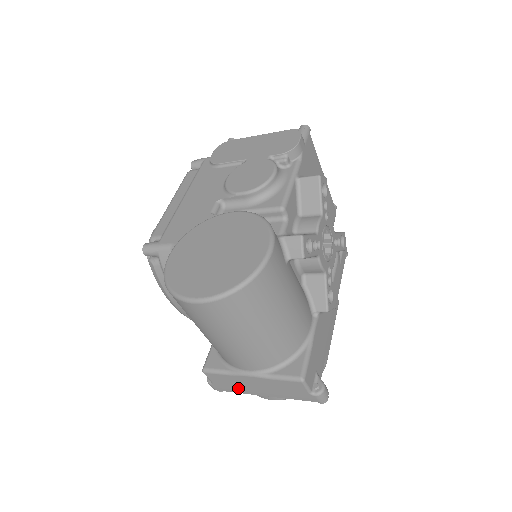
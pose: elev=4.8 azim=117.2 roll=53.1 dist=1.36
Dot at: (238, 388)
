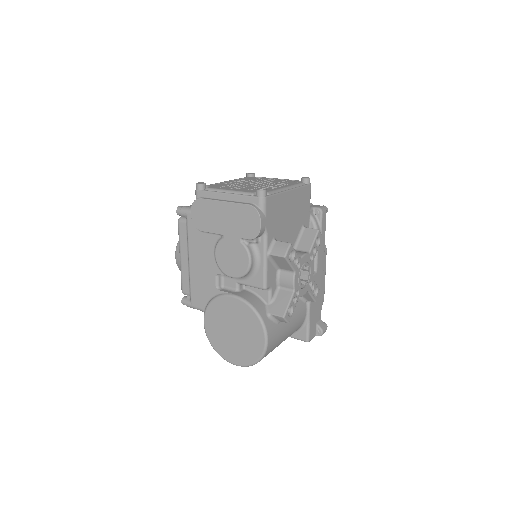
Dot at: occluded
